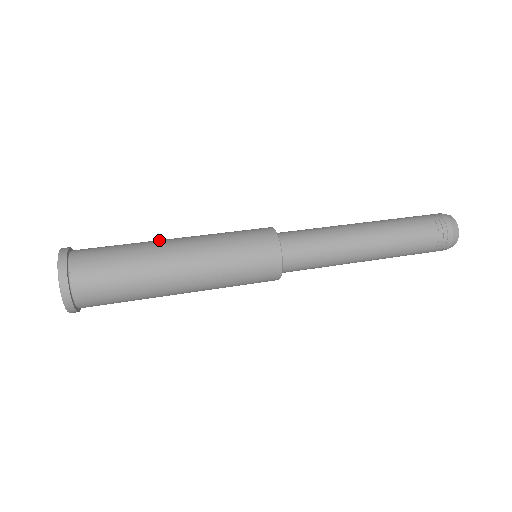
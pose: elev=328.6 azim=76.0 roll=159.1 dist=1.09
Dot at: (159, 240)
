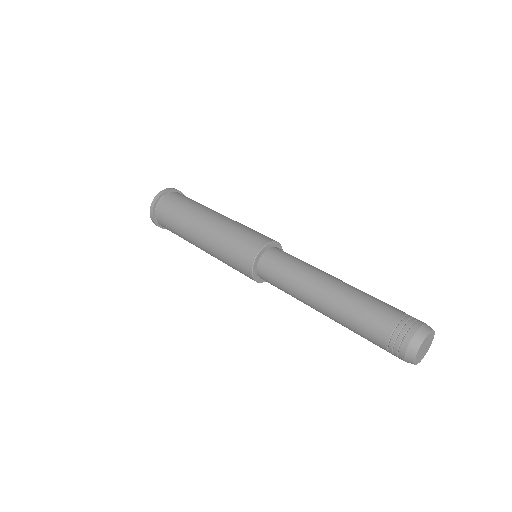
Dot at: (196, 219)
